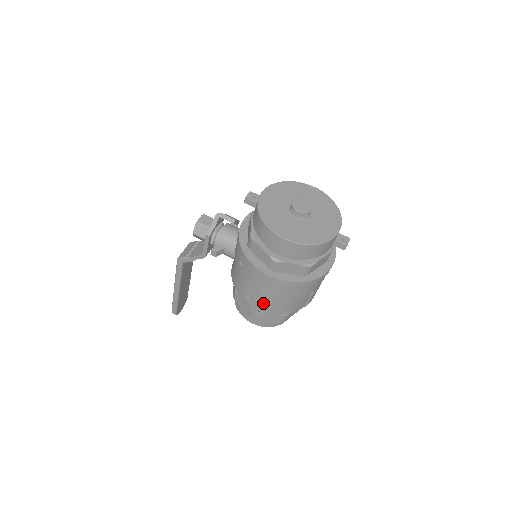
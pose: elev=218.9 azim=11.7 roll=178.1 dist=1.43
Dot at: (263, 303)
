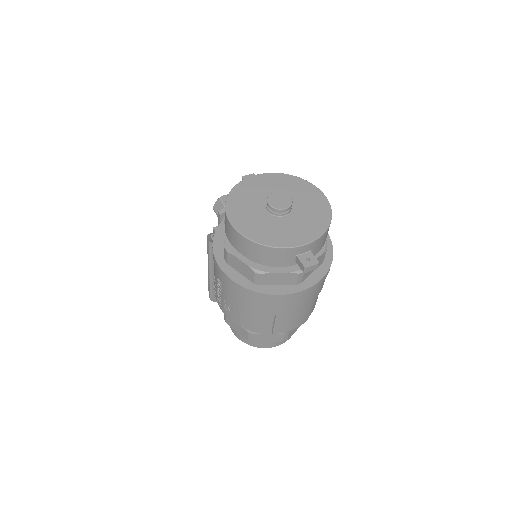
Dot at: (221, 300)
